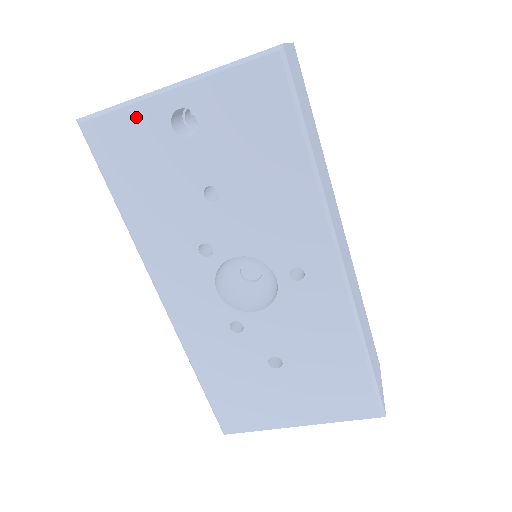
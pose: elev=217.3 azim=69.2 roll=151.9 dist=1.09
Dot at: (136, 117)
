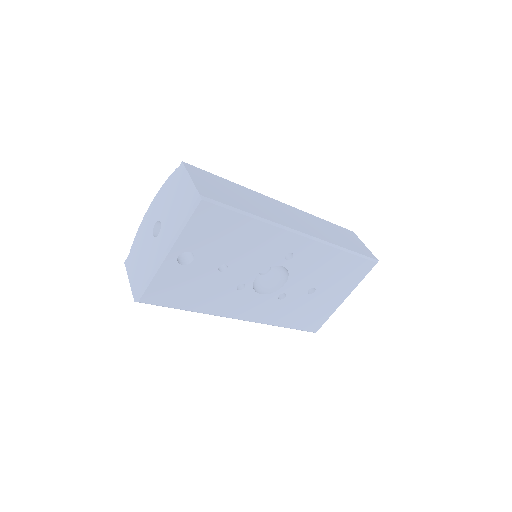
Dot at: (162, 277)
